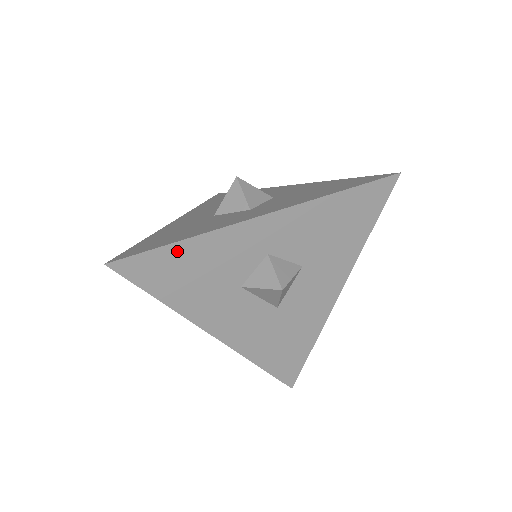
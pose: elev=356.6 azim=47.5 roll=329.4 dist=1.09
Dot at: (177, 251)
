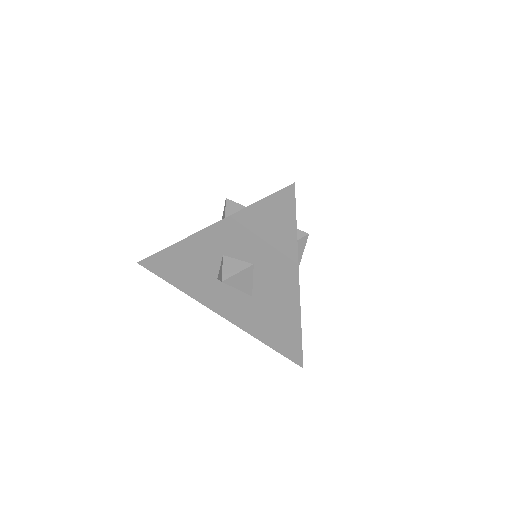
Dot at: (168, 254)
